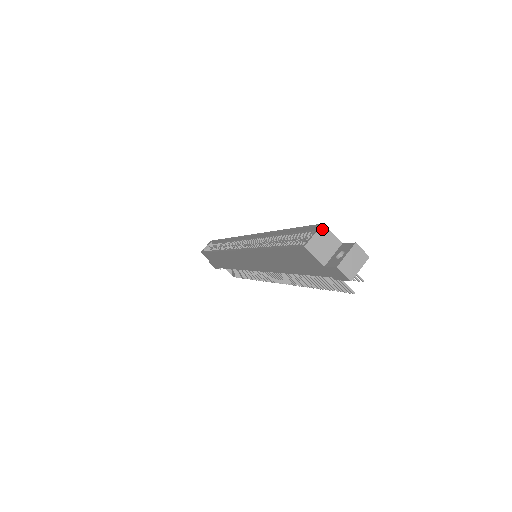
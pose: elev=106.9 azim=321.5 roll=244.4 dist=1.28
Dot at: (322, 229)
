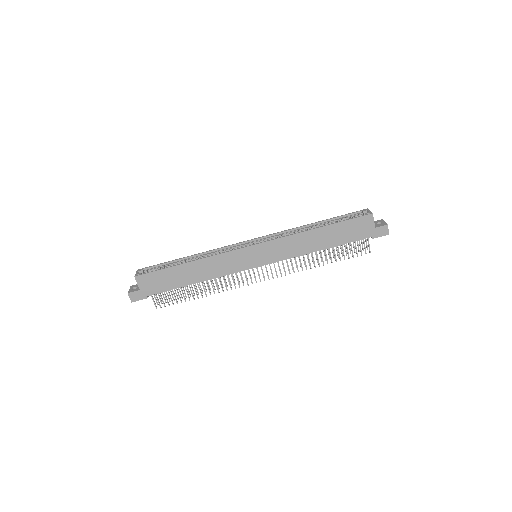
Dot at: occluded
